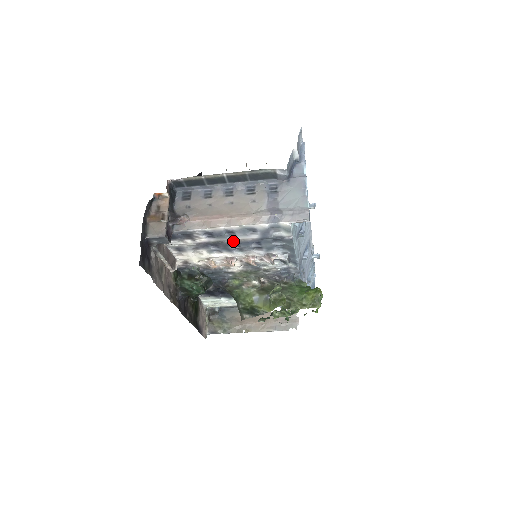
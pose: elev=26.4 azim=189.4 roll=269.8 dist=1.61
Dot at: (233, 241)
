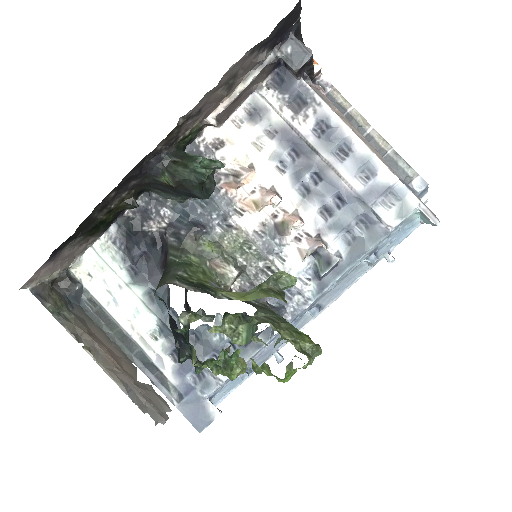
Dot at: (327, 166)
